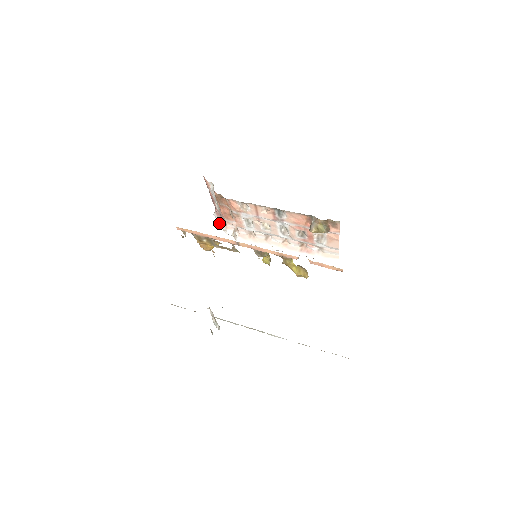
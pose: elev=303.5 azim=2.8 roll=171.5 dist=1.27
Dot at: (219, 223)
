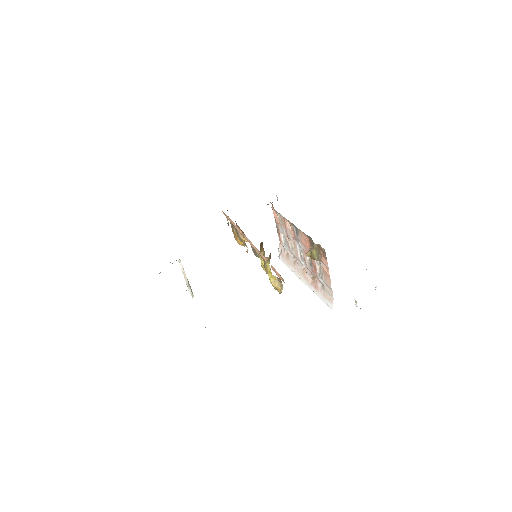
Dot at: occluded
